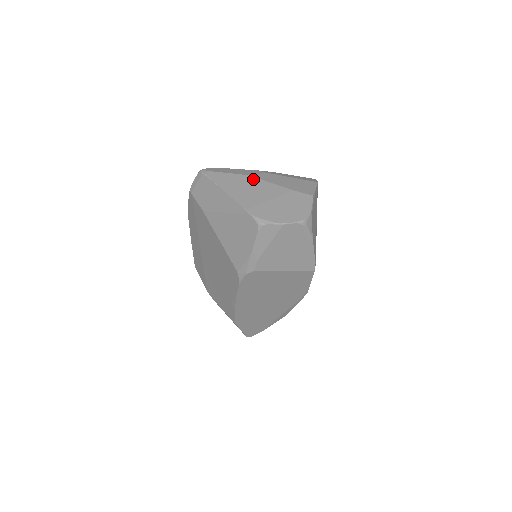
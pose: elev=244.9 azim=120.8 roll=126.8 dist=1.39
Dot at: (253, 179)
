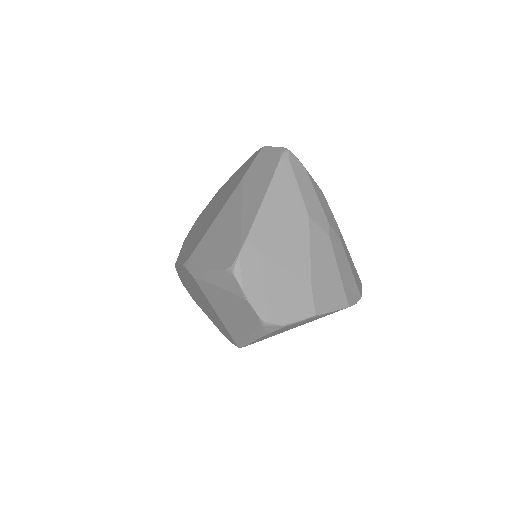
Dot at: (305, 225)
